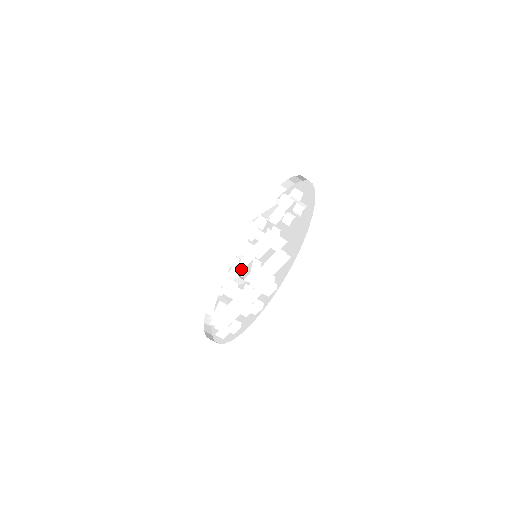
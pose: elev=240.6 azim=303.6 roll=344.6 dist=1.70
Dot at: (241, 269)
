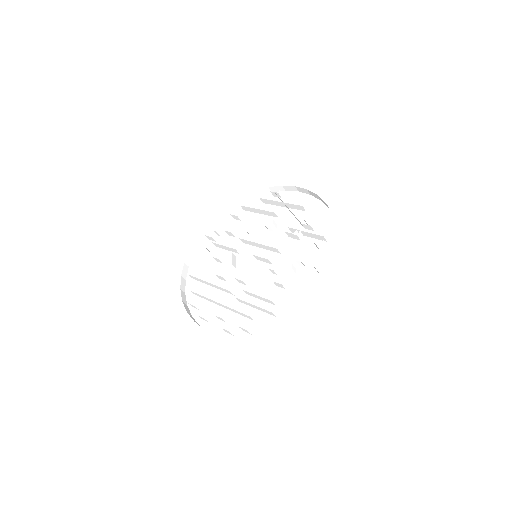
Dot at: (238, 249)
